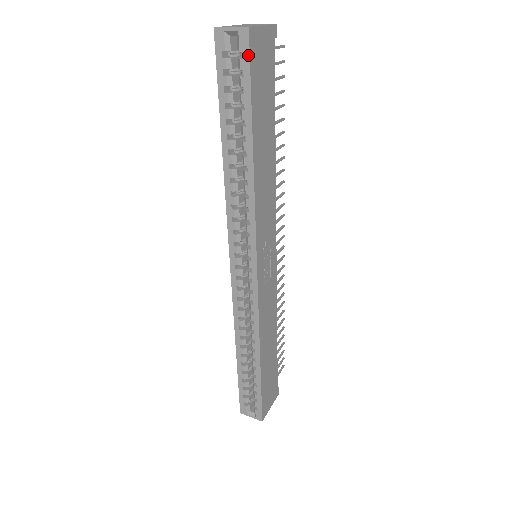
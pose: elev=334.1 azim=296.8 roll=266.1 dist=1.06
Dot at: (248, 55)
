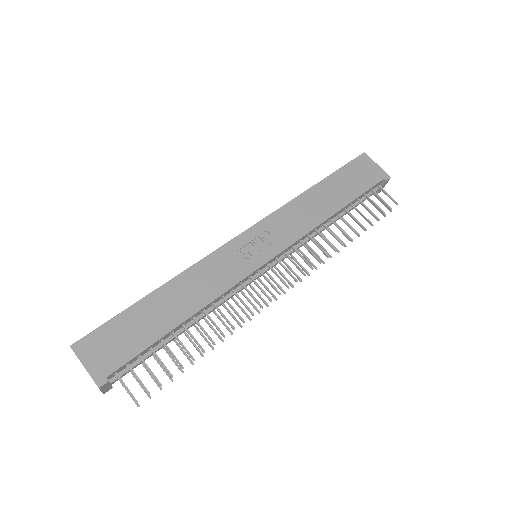
Dot at: (354, 159)
